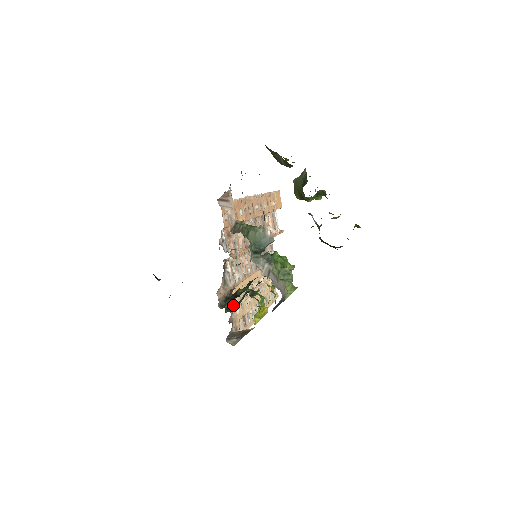
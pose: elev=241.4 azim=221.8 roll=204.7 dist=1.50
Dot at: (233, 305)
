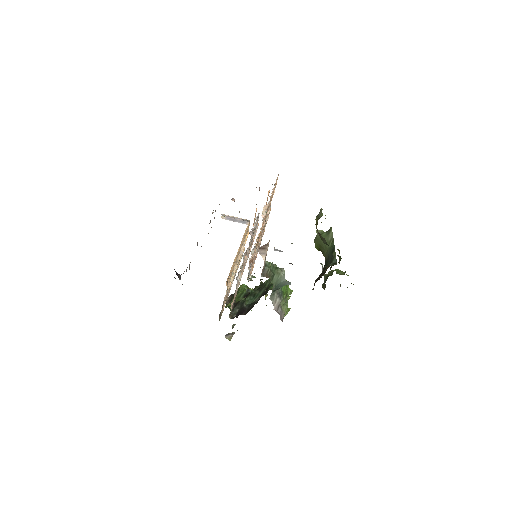
Dot at: (227, 292)
